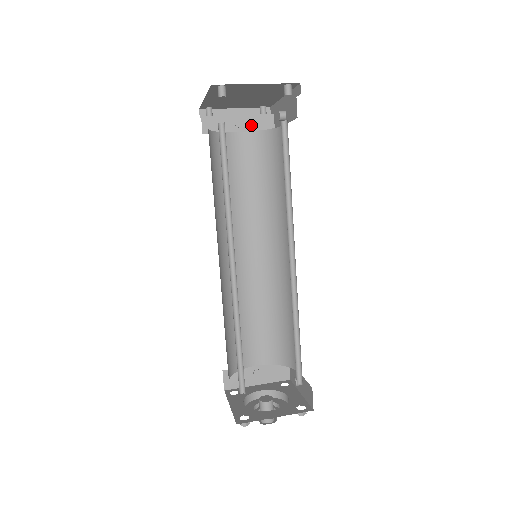
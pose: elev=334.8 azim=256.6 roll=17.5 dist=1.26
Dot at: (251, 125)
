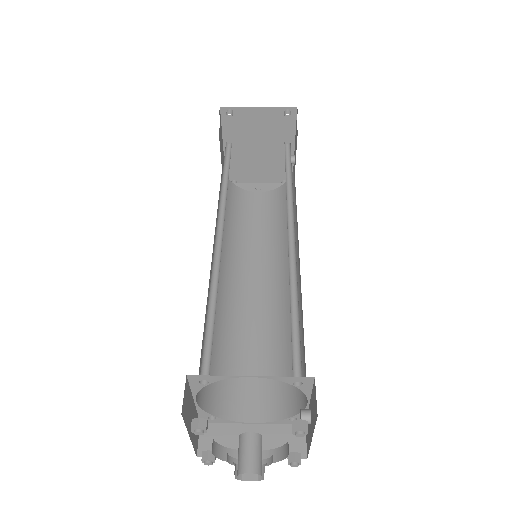
Dot at: (271, 189)
